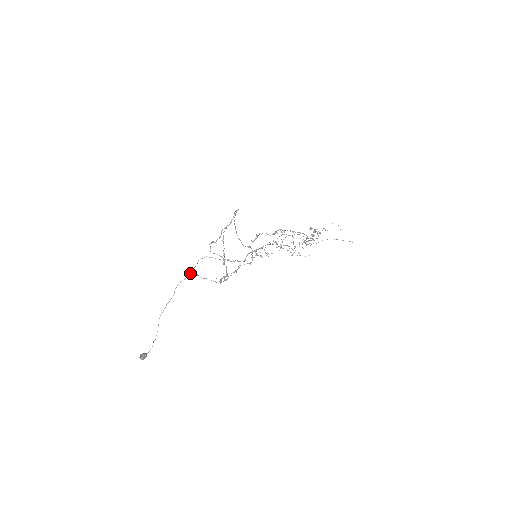
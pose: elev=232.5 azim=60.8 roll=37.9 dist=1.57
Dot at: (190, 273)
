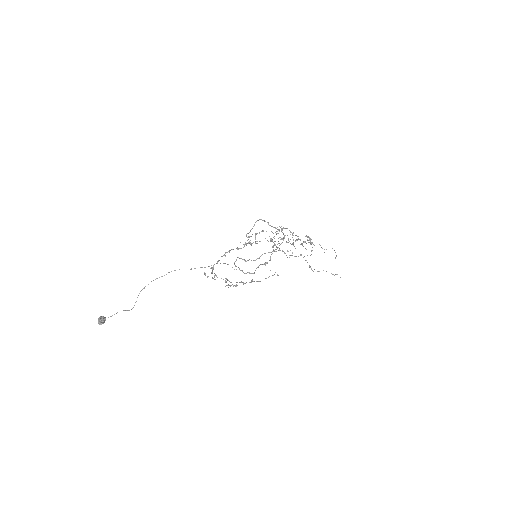
Dot at: occluded
